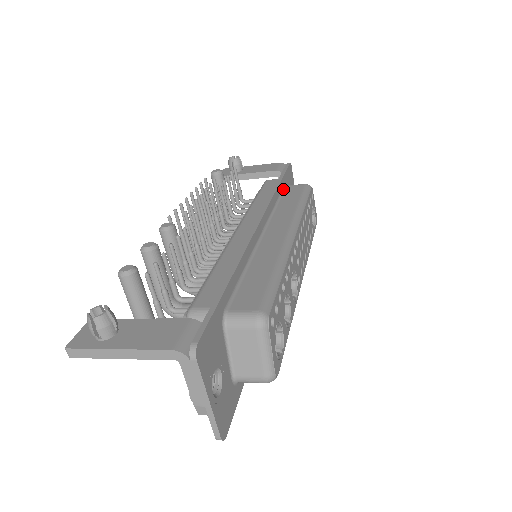
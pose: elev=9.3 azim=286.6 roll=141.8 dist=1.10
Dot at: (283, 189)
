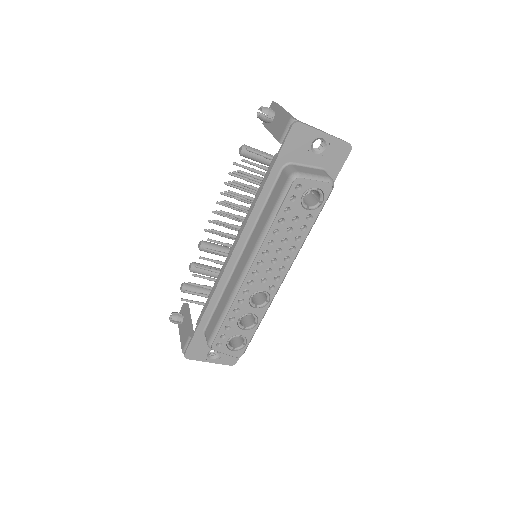
Dot at: (276, 179)
